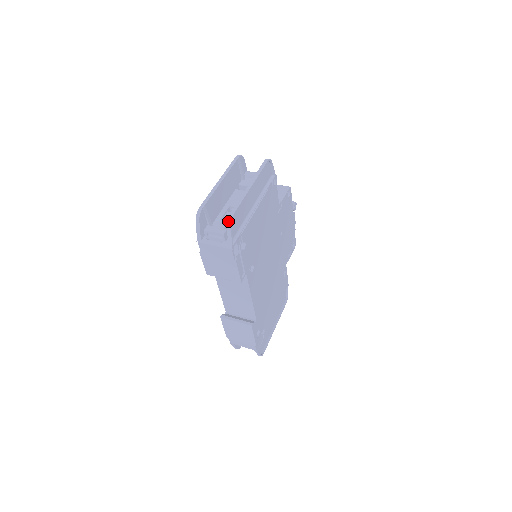
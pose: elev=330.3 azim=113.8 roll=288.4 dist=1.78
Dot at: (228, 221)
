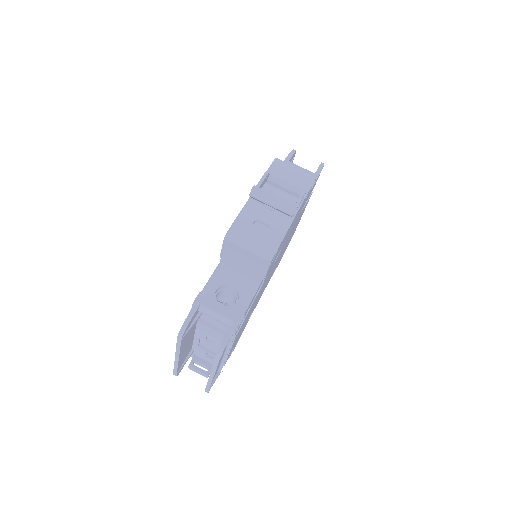
Dot at: occluded
